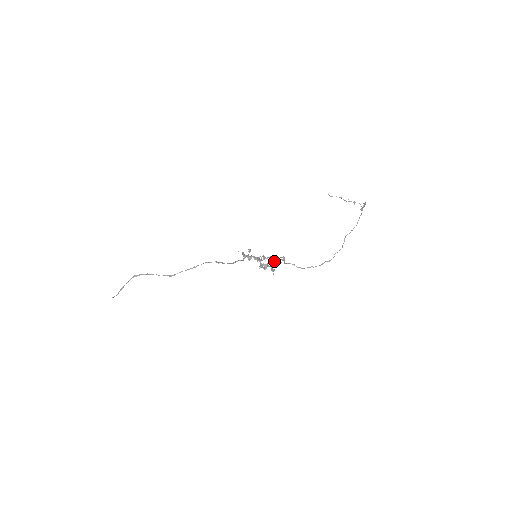
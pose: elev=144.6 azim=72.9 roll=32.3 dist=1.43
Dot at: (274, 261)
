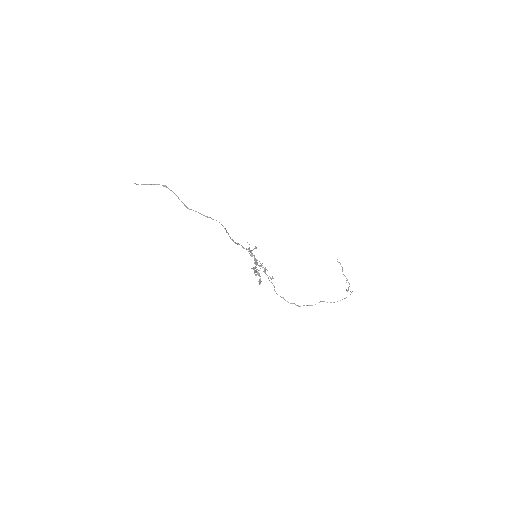
Dot at: (265, 273)
